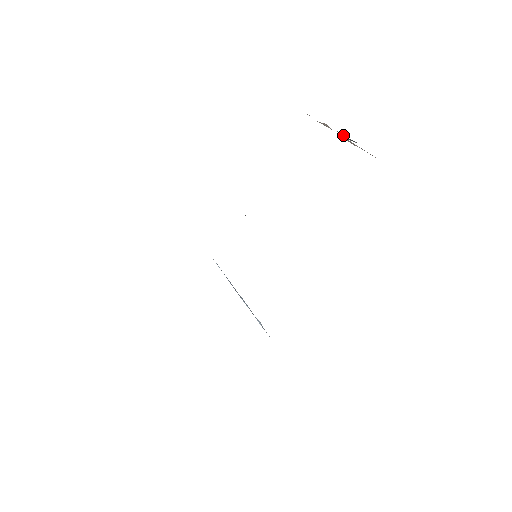
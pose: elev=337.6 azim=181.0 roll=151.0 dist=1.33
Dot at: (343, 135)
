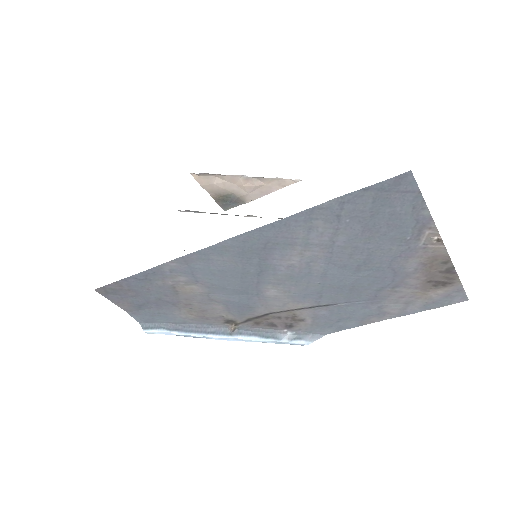
Dot at: (218, 197)
